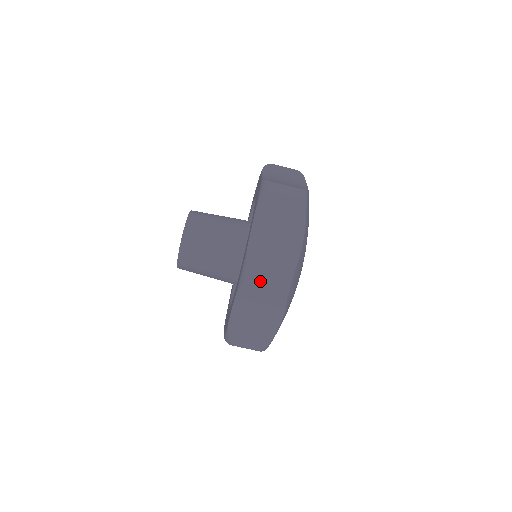
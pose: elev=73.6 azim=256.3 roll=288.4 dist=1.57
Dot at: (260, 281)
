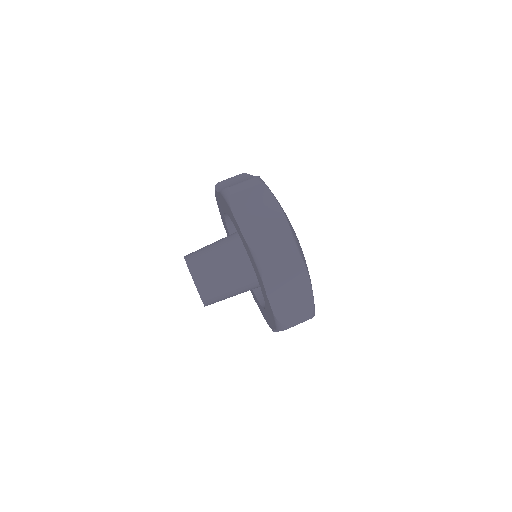
Dot at: (238, 187)
